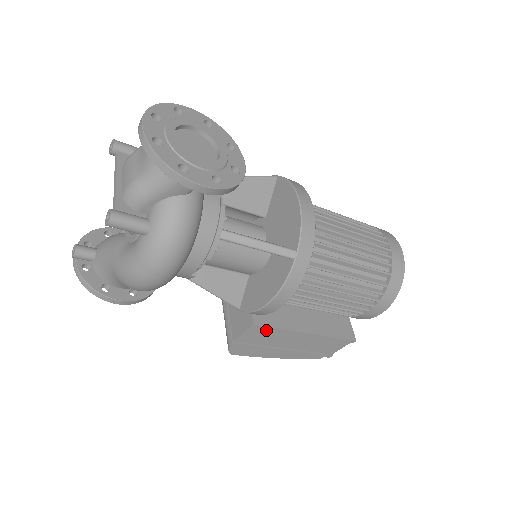
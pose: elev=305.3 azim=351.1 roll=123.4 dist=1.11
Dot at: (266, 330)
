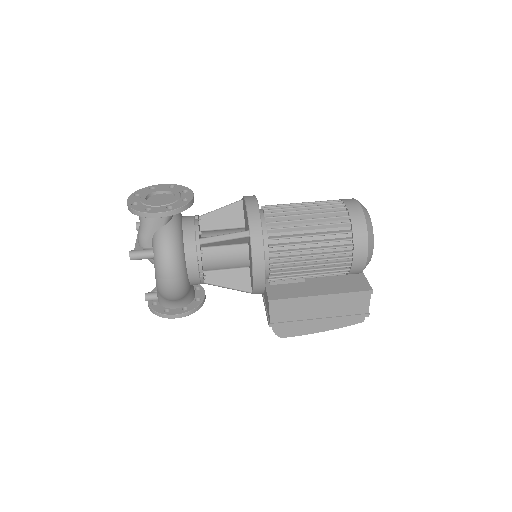
Dot at: (284, 304)
